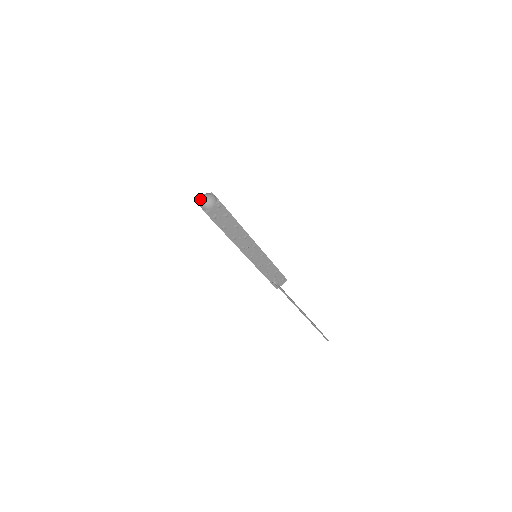
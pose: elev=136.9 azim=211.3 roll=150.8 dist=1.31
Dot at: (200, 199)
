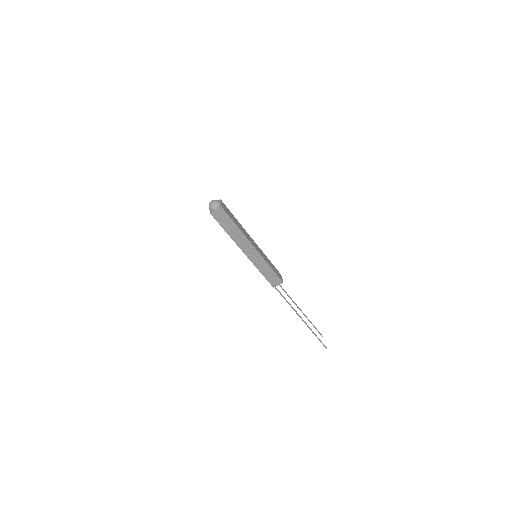
Dot at: occluded
